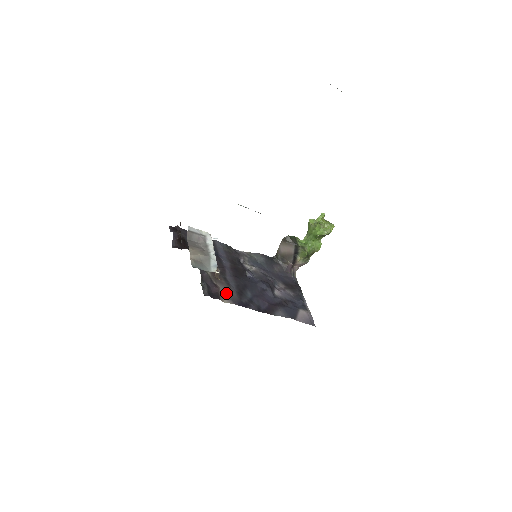
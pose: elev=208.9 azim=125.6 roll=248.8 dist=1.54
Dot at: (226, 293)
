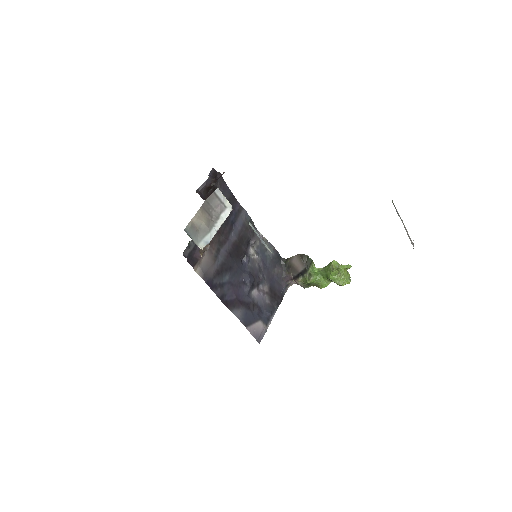
Dot at: (205, 264)
